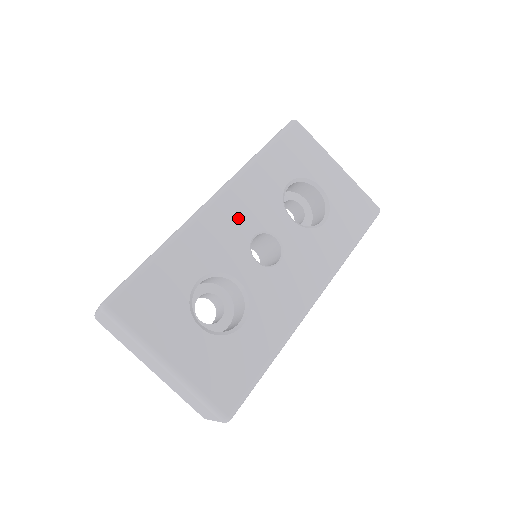
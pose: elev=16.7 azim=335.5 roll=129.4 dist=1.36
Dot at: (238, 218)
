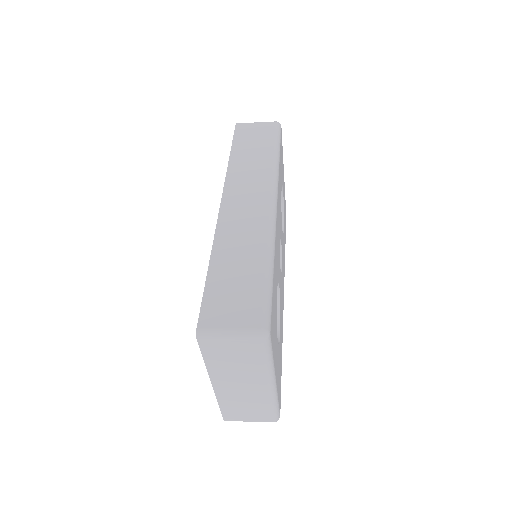
Dot at: occluded
